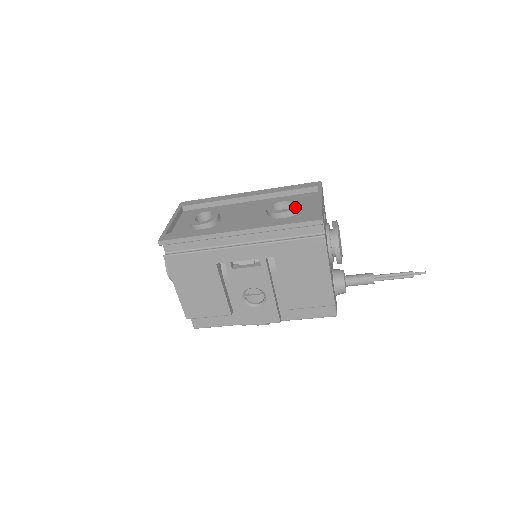
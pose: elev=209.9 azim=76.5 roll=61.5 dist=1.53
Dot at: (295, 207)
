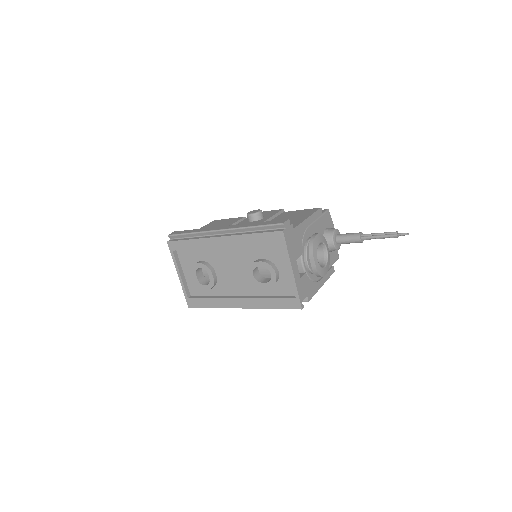
Dot at: (273, 282)
